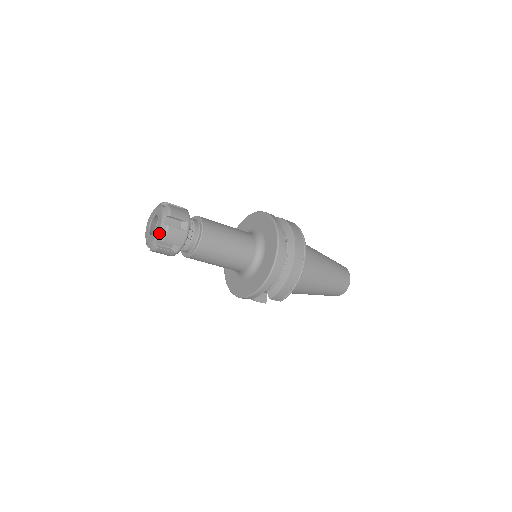
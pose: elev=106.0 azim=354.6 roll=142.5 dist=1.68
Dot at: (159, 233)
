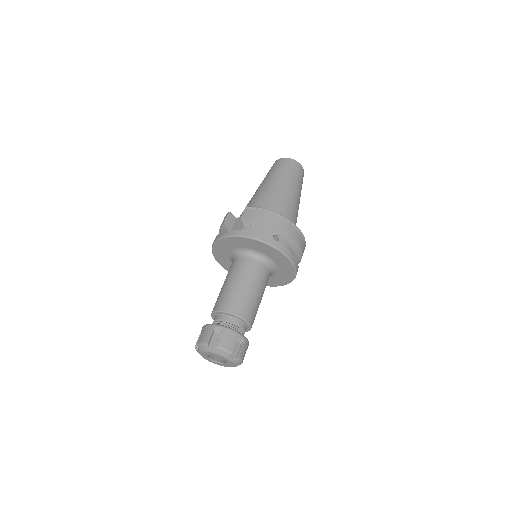
Dot at: (235, 364)
